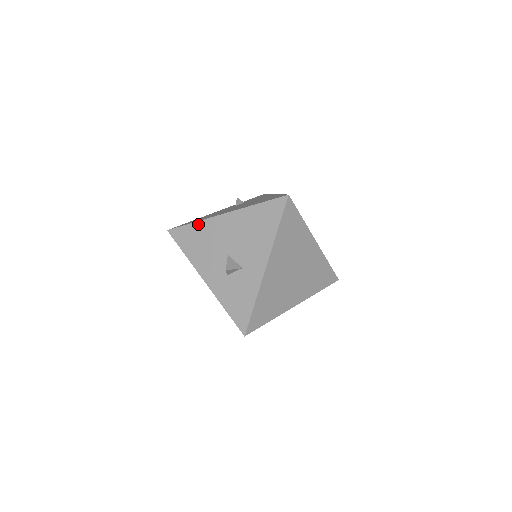
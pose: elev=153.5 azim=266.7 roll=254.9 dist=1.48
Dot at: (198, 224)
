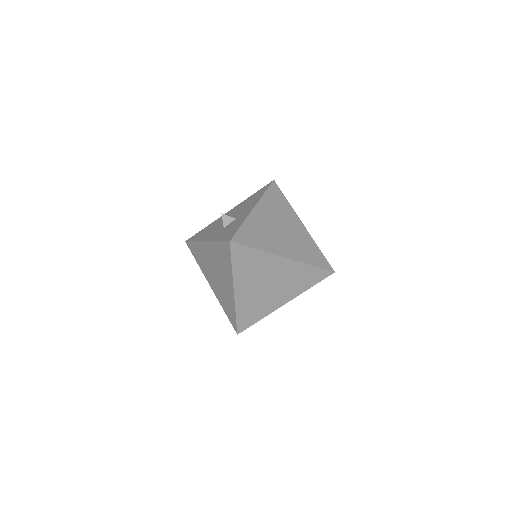
Dot at: (209, 225)
